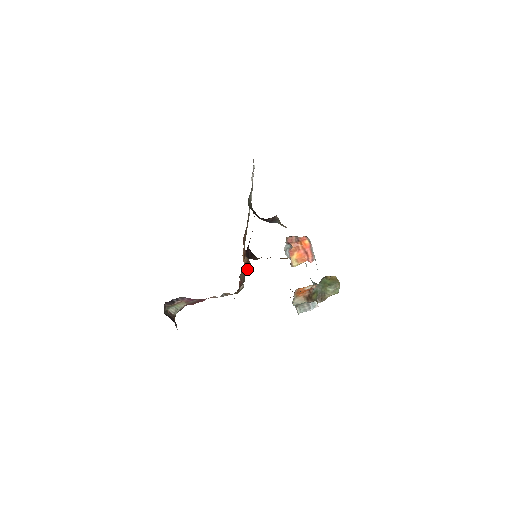
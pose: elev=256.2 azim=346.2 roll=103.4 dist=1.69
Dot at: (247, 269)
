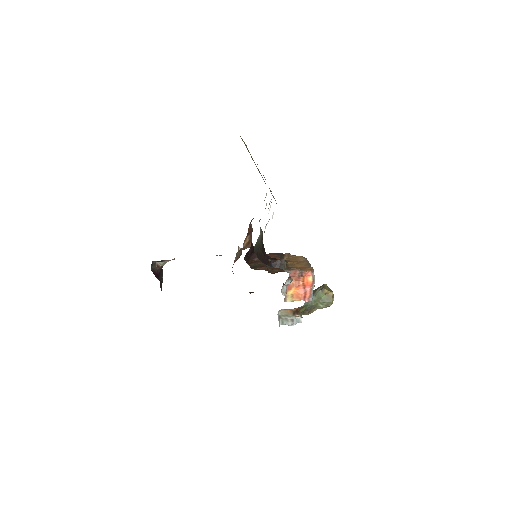
Dot at: (246, 248)
